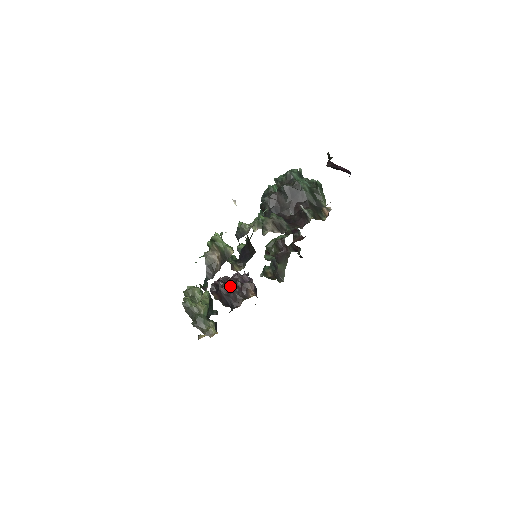
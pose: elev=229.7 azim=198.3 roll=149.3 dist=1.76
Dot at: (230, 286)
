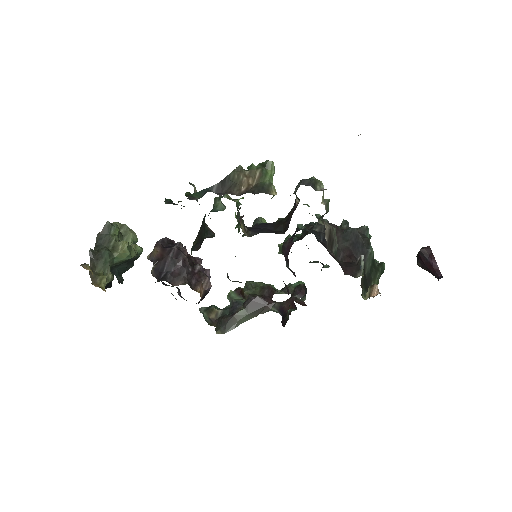
Dot at: (211, 237)
